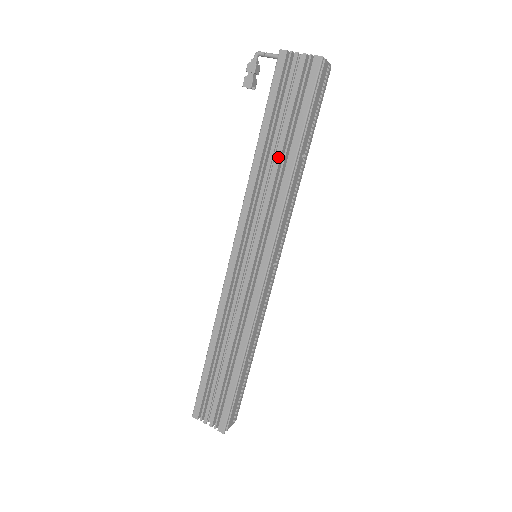
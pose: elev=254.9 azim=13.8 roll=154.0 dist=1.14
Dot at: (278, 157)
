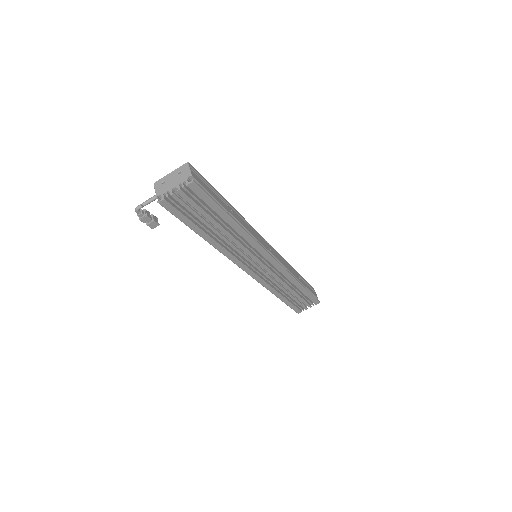
Dot at: (225, 232)
